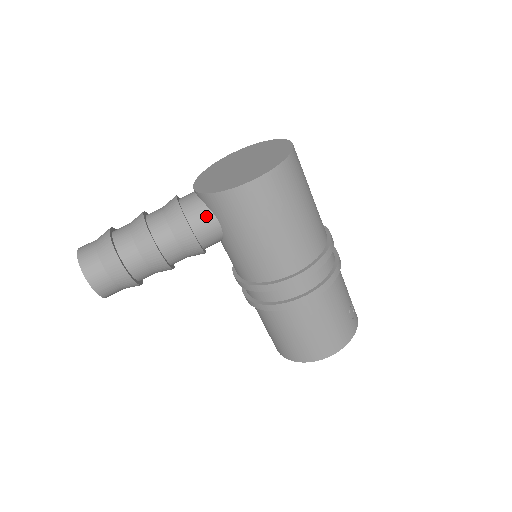
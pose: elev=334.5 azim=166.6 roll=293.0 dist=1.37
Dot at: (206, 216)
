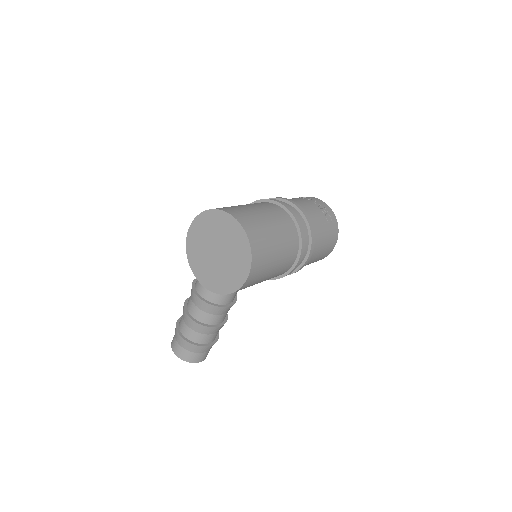
Dot at: (227, 294)
